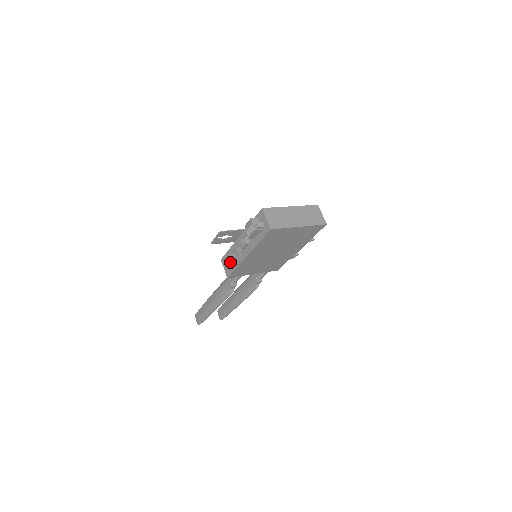
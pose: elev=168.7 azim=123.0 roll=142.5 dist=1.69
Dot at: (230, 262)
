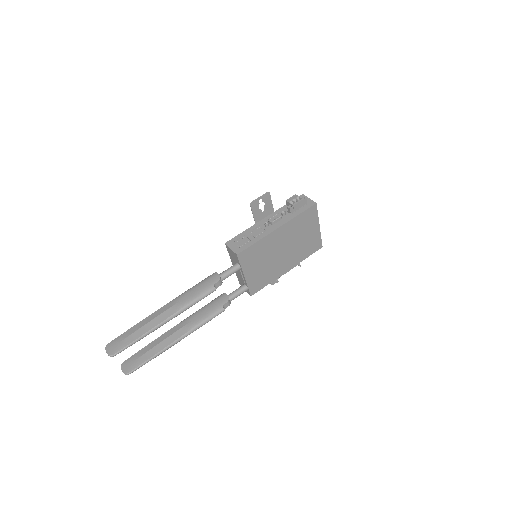
Dot at: (244, 240)
